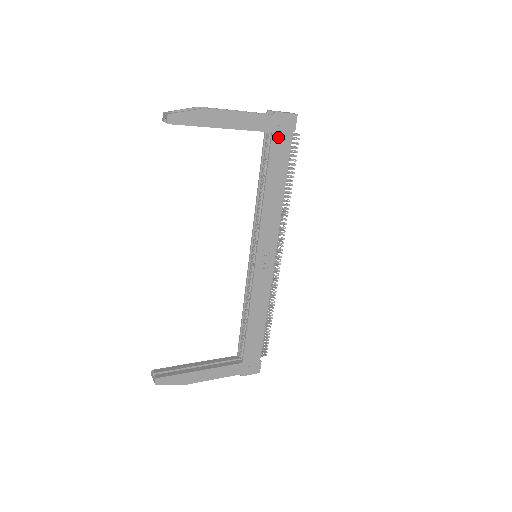
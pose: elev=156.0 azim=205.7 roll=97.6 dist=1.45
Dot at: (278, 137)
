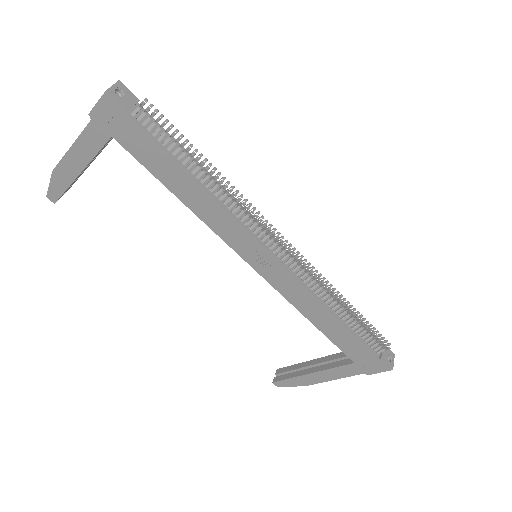
Dot at: (122, 135)
